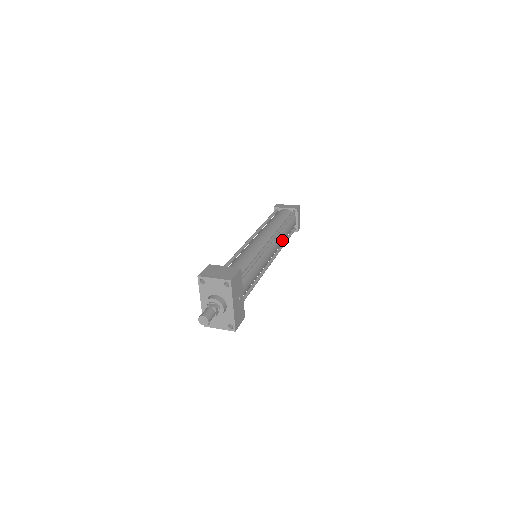
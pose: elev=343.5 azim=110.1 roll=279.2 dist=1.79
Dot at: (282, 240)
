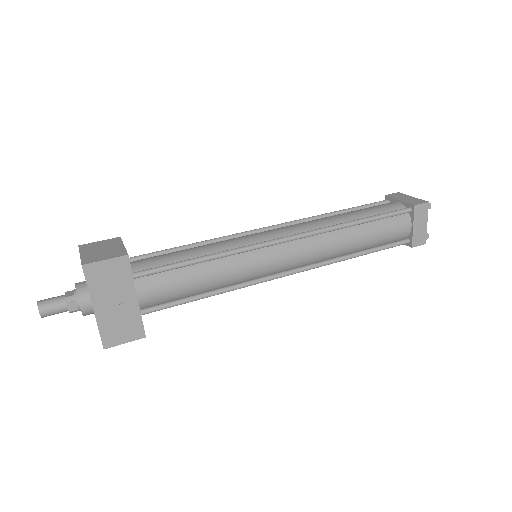
Dot at: (336, 248)
